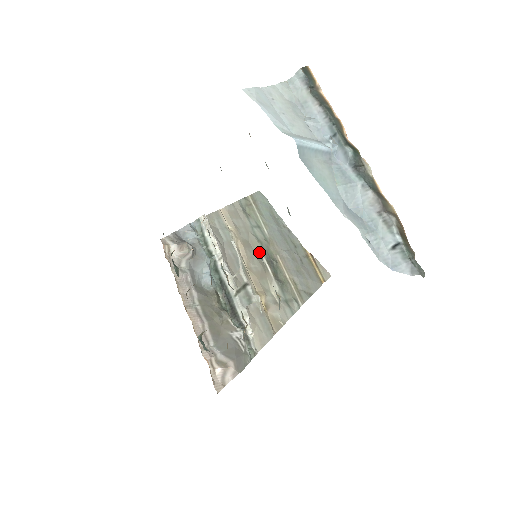
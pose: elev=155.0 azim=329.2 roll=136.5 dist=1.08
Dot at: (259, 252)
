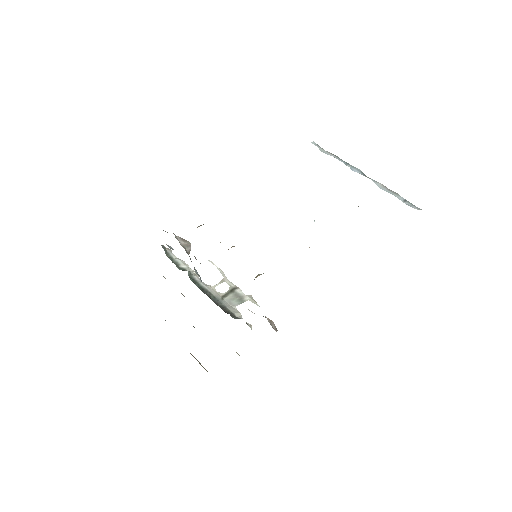
Dot at: occluded
